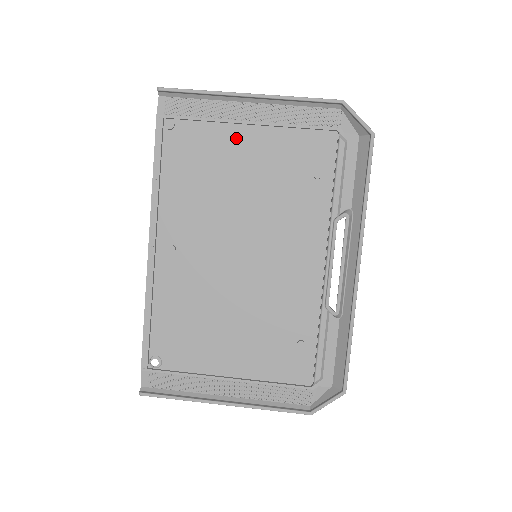
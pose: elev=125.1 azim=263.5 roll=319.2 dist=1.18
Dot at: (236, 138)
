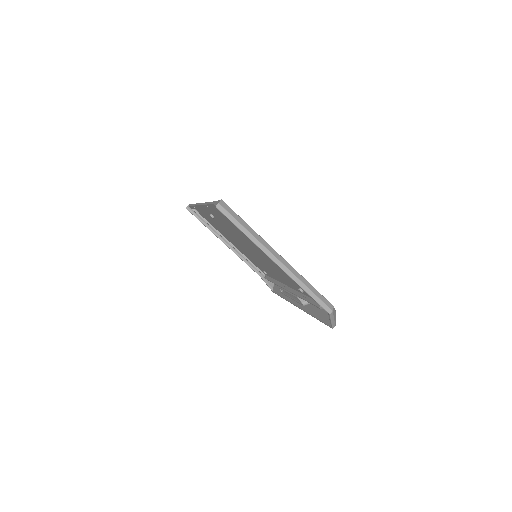
Dot at: occluded
